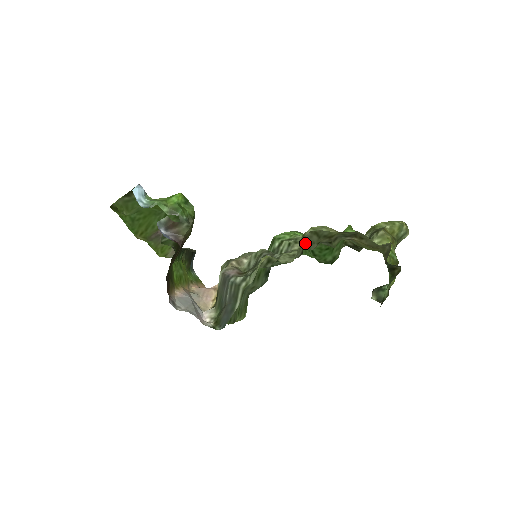
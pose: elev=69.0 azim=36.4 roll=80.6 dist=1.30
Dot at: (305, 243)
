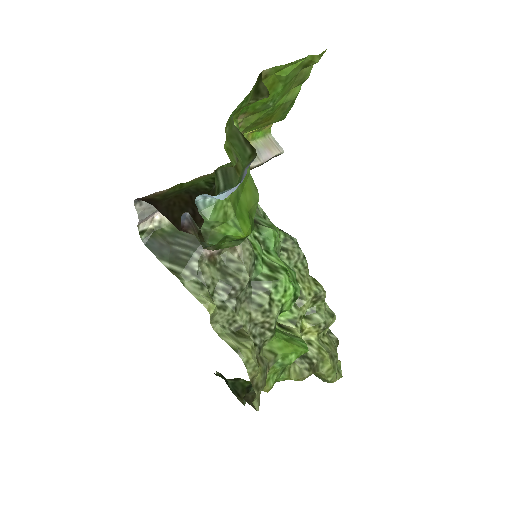
Dot at: occluded
